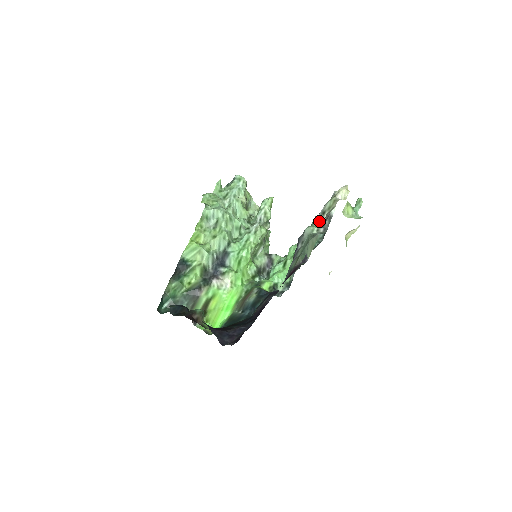
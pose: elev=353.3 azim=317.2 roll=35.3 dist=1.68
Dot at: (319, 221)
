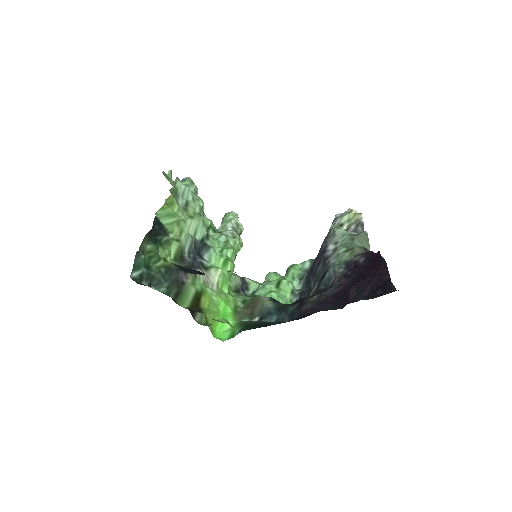
Dot at: occluded
